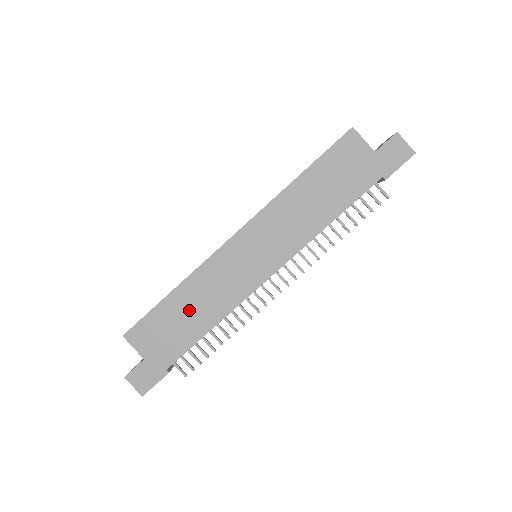
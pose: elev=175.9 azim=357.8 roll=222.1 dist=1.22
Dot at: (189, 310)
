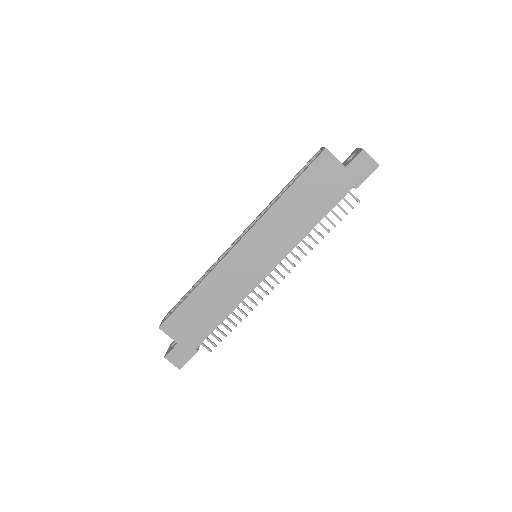
Dot at: (208, 304)
